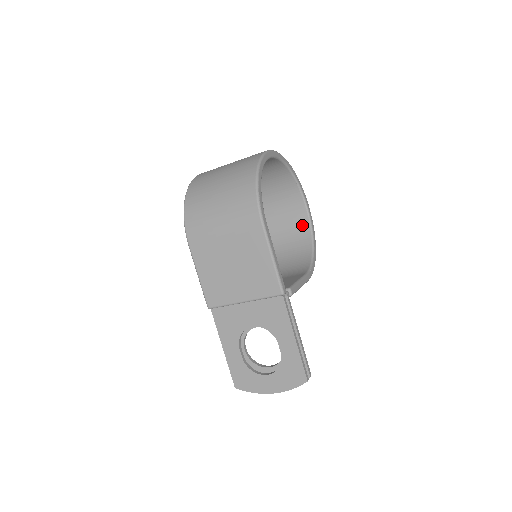
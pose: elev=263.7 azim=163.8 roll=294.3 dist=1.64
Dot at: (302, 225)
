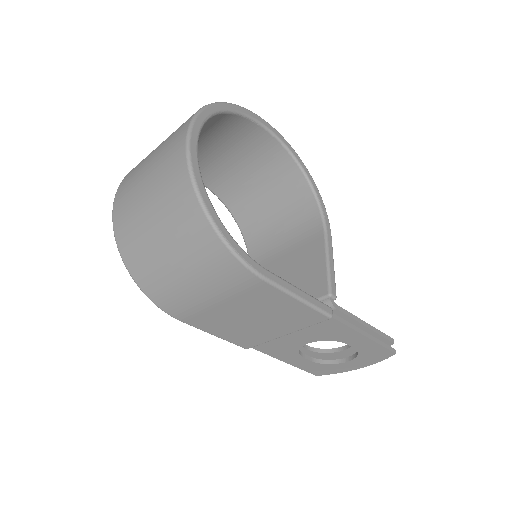
Dot at: (275, 153)
